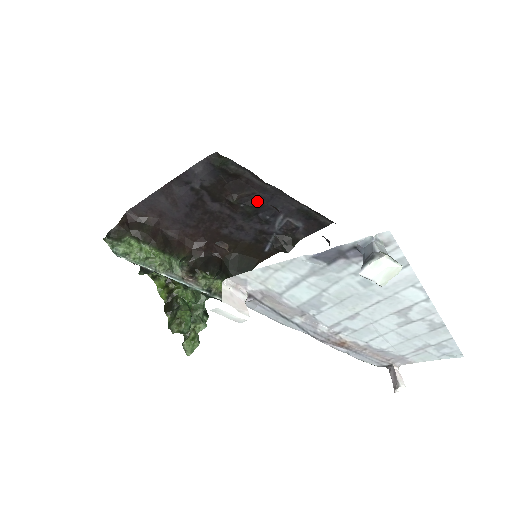
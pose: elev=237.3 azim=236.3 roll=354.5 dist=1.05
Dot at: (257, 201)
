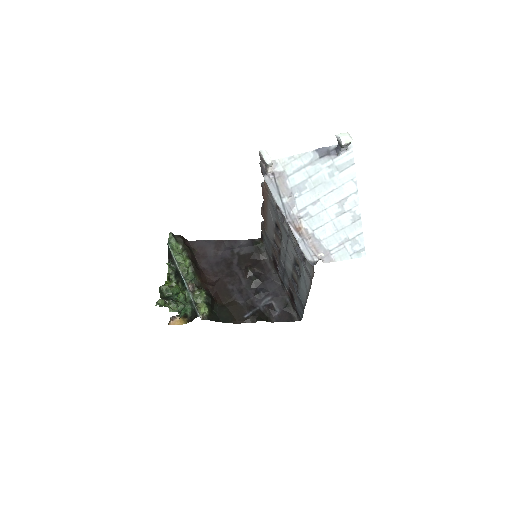
Dot at: (262, 279)
